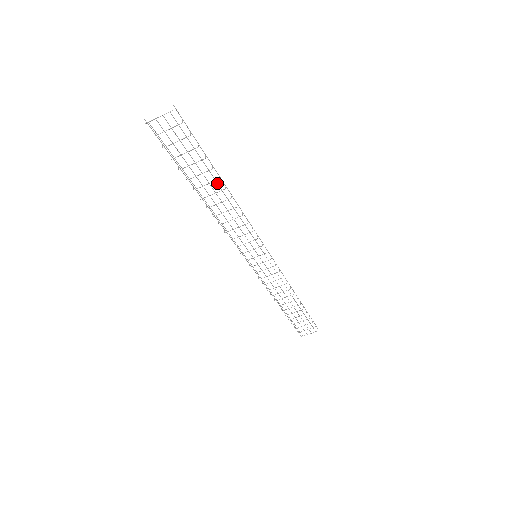
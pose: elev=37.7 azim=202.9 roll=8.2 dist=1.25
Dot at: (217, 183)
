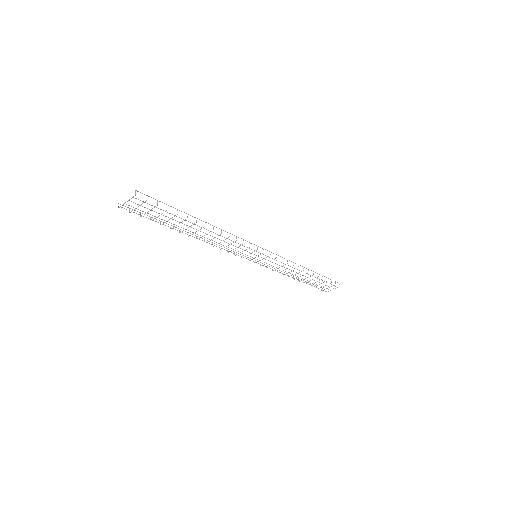
Dot at: occluded
